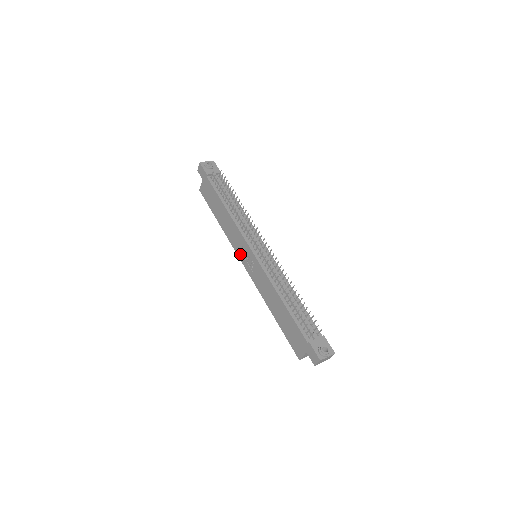
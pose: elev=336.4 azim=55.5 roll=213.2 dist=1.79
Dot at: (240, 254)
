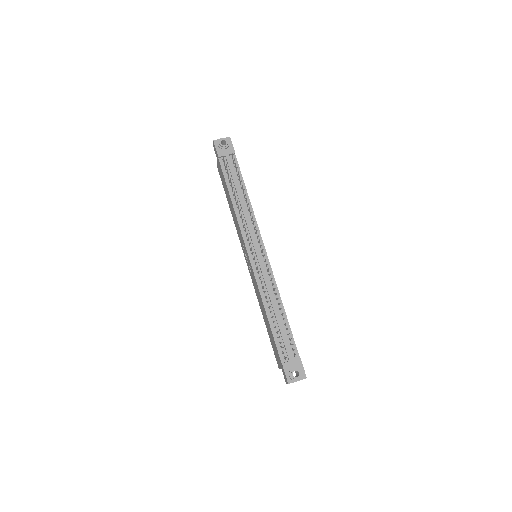
Dot at: (243, 249)
